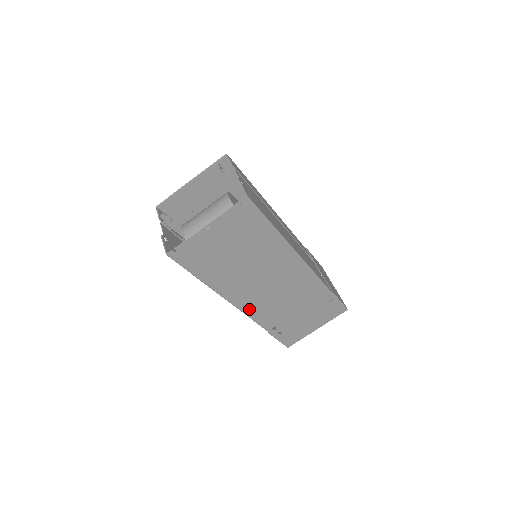
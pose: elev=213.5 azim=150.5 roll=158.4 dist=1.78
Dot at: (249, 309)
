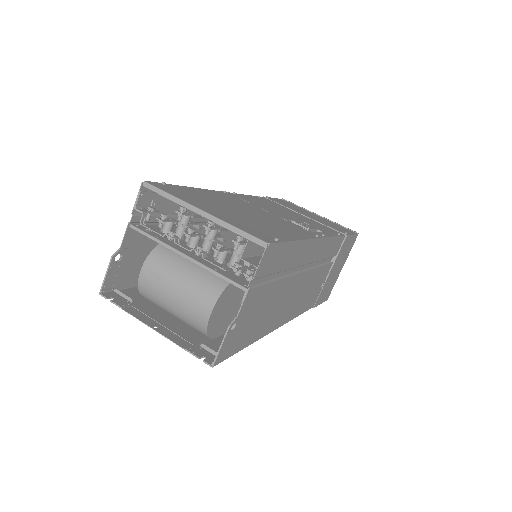
Dot at: occluded
